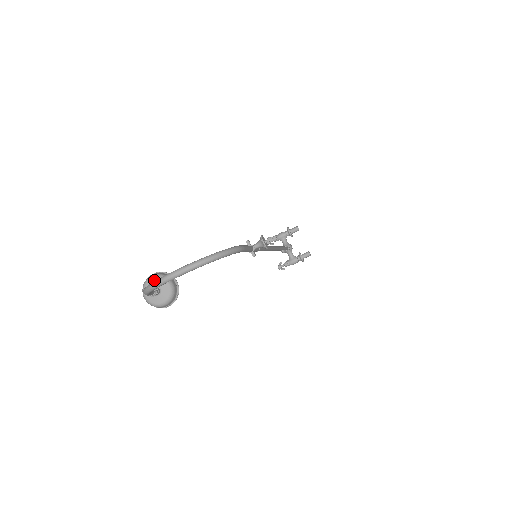
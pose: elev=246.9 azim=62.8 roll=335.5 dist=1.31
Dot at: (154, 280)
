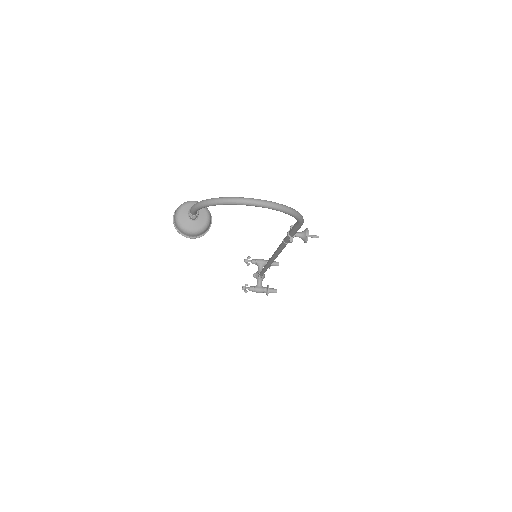
Dot at: occluded
